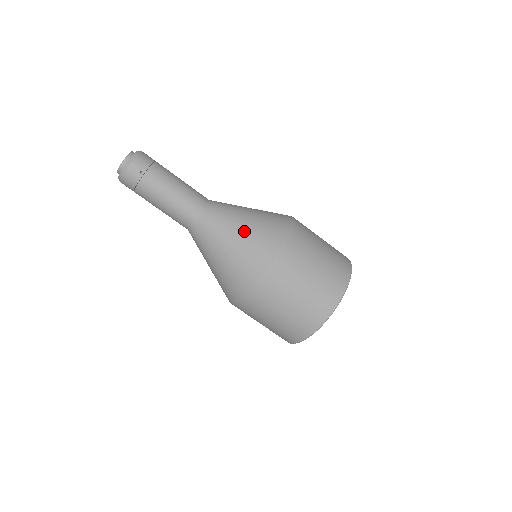
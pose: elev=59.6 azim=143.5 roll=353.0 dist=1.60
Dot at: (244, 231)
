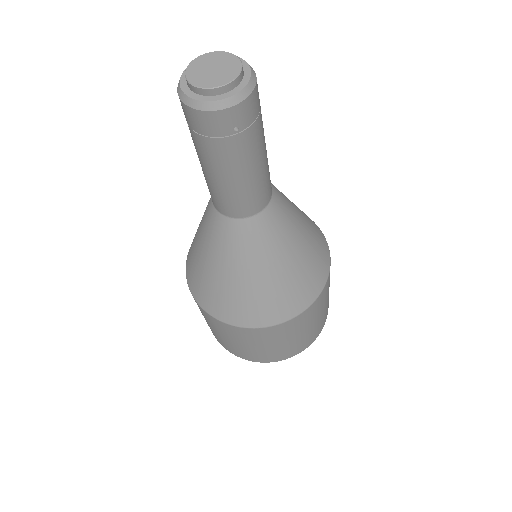
Dot at: (288, 268)
